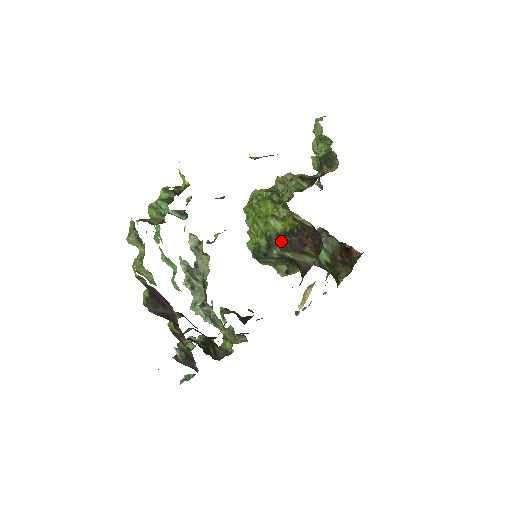
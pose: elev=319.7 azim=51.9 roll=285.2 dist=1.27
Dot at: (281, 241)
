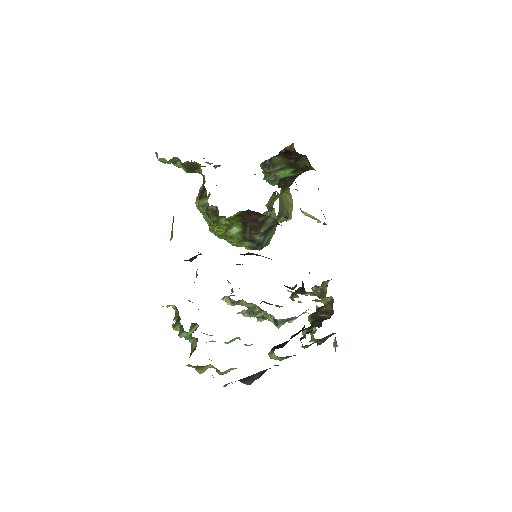
Dot at: (249, 233)
